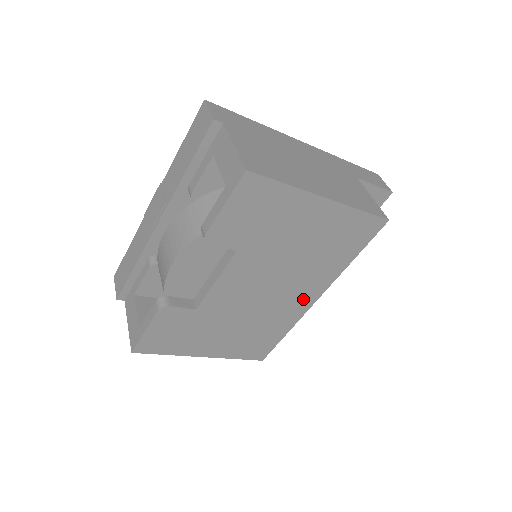
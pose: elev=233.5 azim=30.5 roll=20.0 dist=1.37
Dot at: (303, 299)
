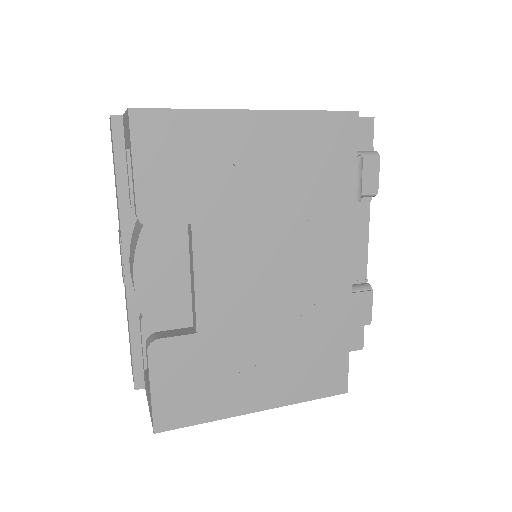
Dot at: (332, 270)
